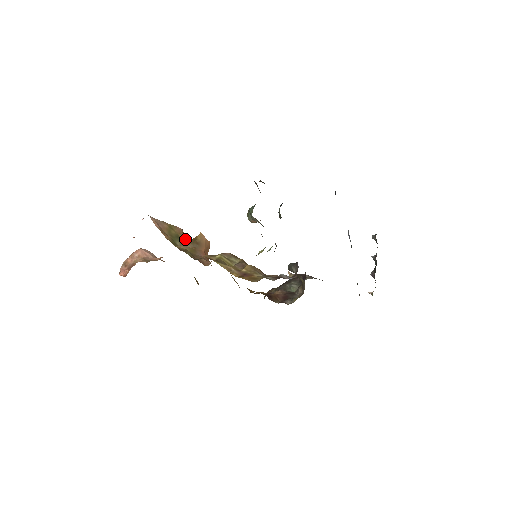
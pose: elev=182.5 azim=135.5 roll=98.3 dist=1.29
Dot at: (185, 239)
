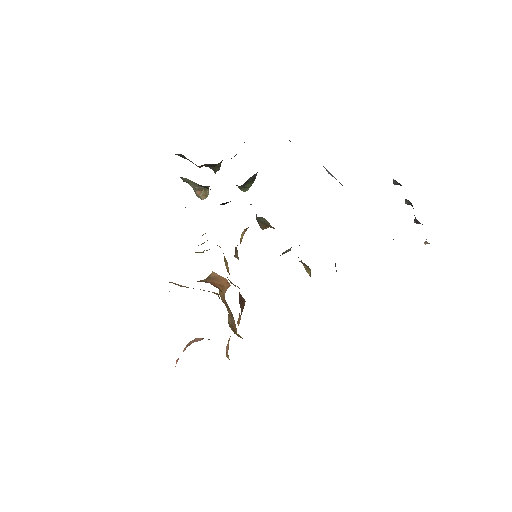
Dot at: occluded
